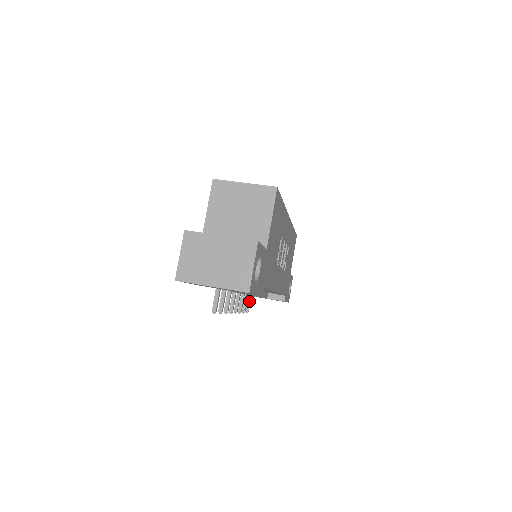
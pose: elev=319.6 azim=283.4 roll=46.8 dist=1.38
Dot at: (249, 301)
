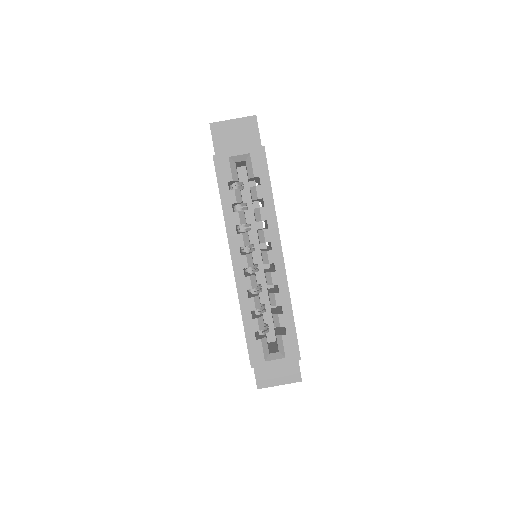
Dot at: occluded
